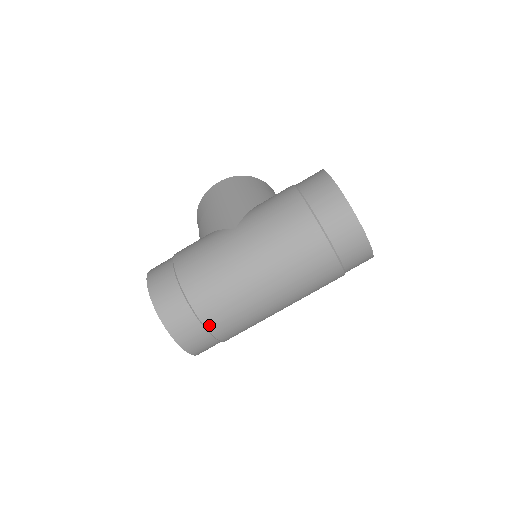
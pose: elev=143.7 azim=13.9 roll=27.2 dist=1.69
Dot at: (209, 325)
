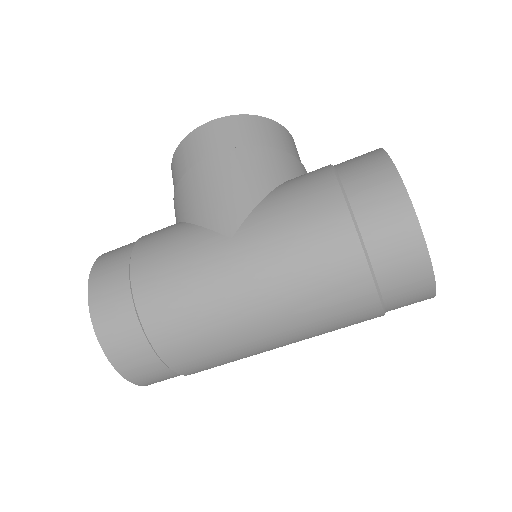
Dot at: (179, 369)
